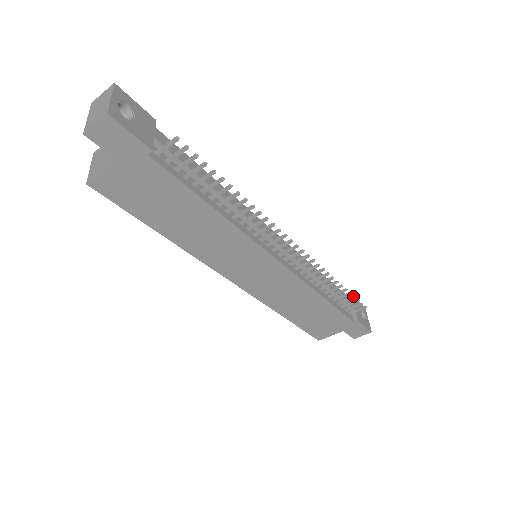
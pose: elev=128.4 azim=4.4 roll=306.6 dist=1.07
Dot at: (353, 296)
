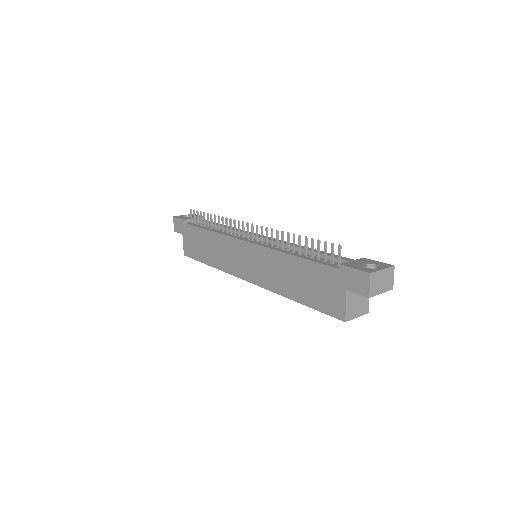
Dot at: (318, 241)
